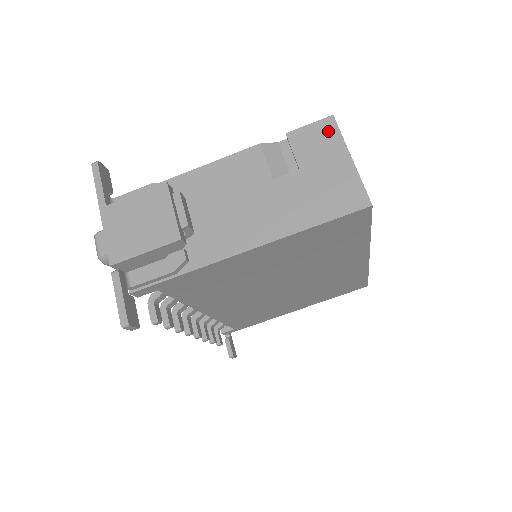
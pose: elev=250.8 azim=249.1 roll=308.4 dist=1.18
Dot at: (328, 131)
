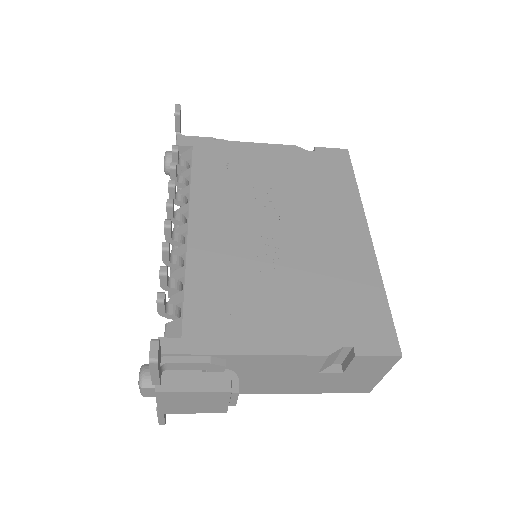
Dot at: (387, 363)
